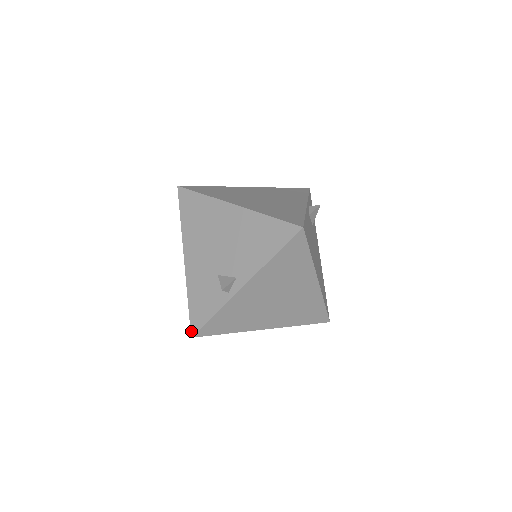
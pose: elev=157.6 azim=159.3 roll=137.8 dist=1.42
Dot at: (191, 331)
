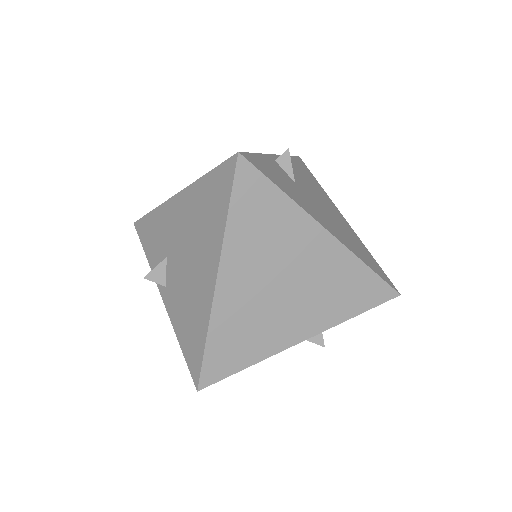
Dot at: (136, 222)
